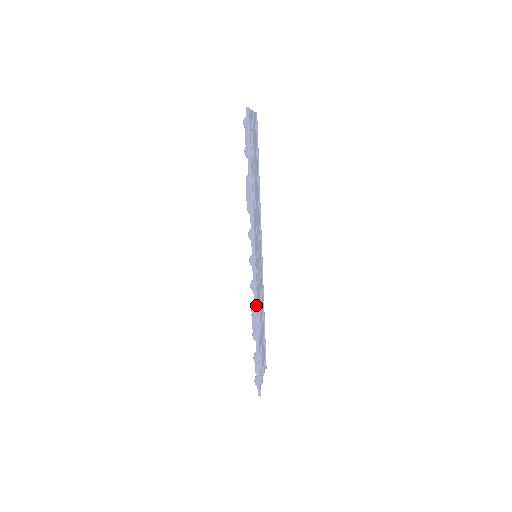
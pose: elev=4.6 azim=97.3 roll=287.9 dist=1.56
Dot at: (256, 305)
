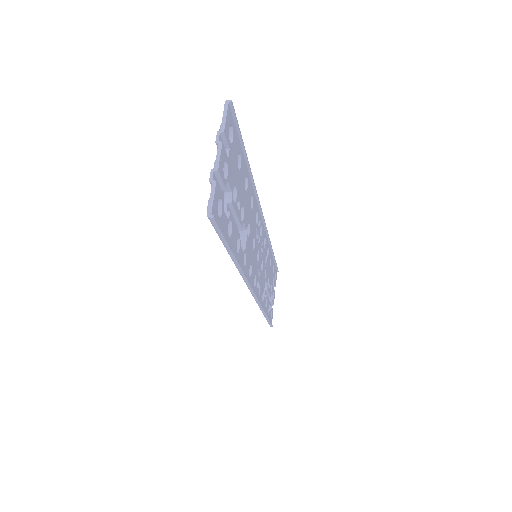
Dot at: (261, 307)
